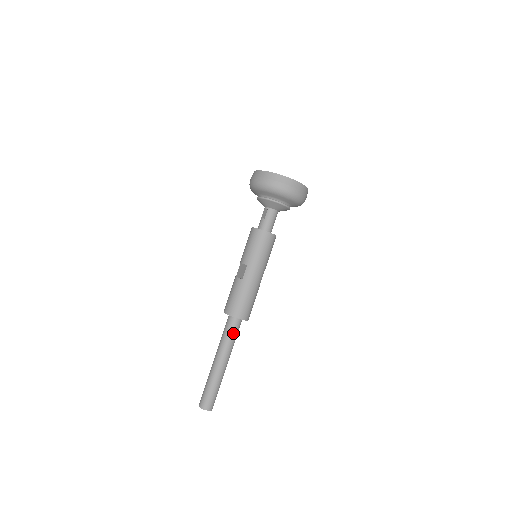
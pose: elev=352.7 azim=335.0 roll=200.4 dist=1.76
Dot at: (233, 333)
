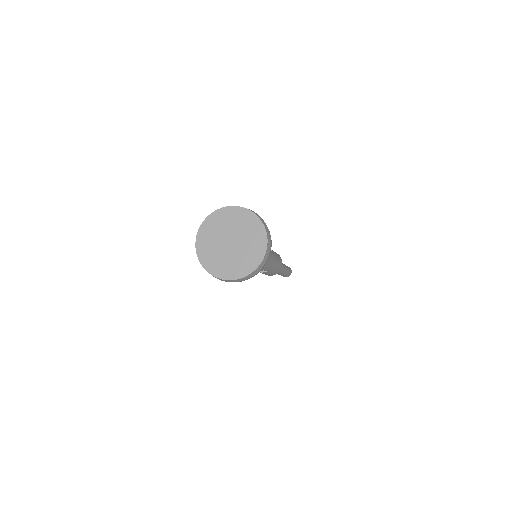
Dot at: occluded
